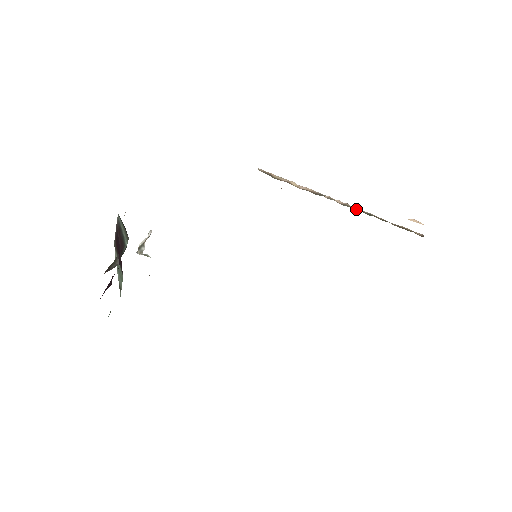
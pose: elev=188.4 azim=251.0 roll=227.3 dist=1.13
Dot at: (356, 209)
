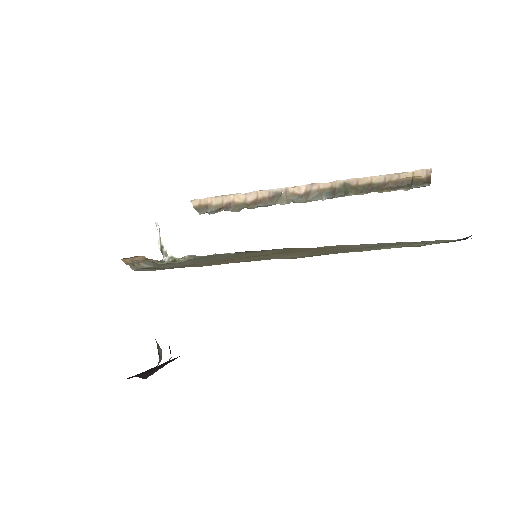
Dot at: (325, 196)
